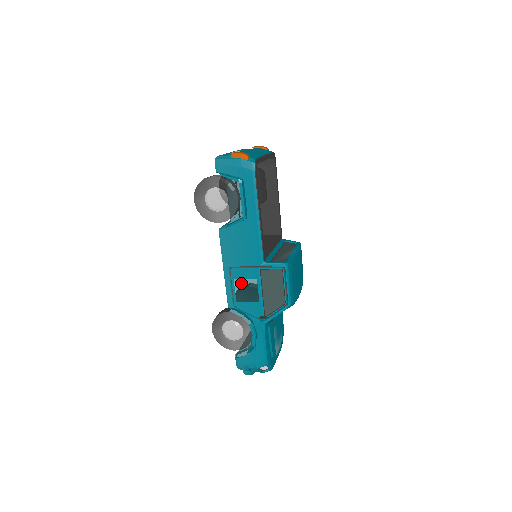
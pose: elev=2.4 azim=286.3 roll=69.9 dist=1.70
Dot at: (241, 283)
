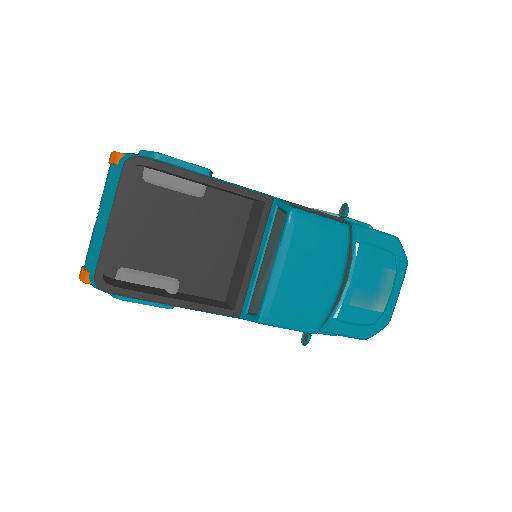
Dot at: occluded
